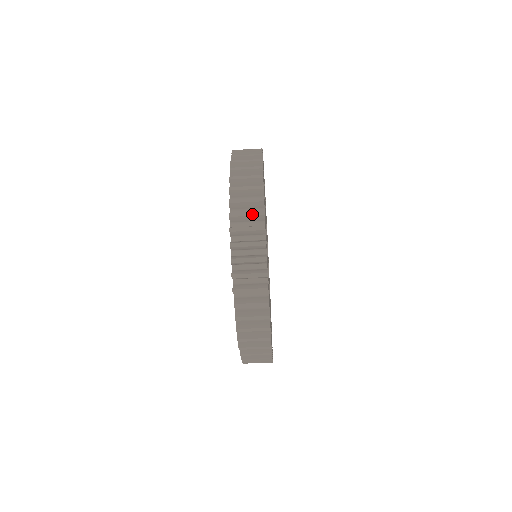
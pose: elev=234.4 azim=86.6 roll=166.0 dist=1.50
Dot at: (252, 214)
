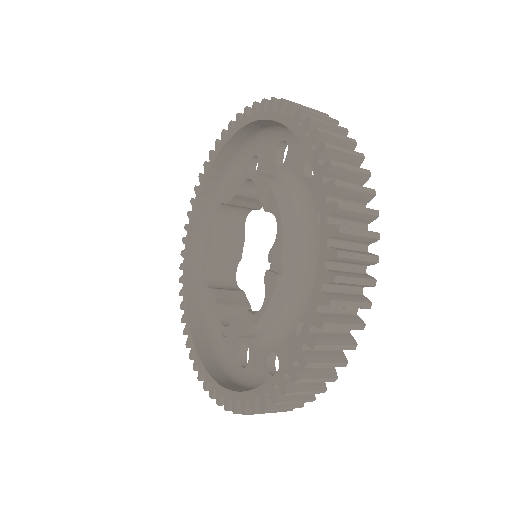
Dot at: occluded
